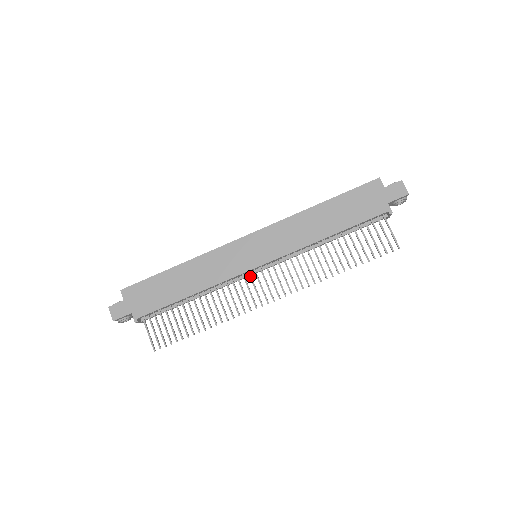
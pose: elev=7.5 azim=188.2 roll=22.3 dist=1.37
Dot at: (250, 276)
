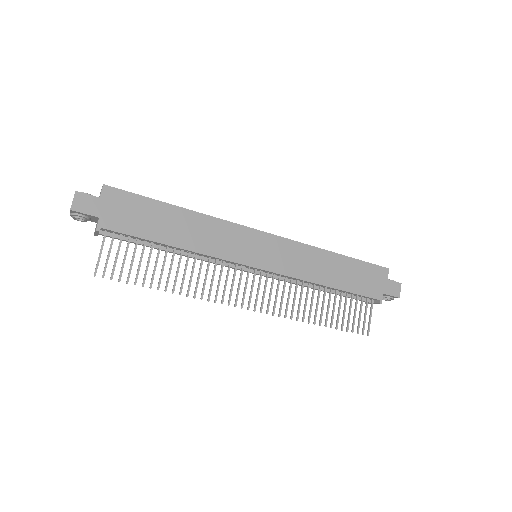
Dot at: (242, 271)
